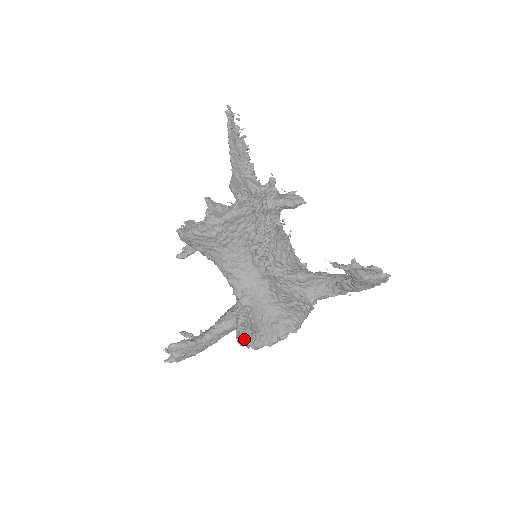
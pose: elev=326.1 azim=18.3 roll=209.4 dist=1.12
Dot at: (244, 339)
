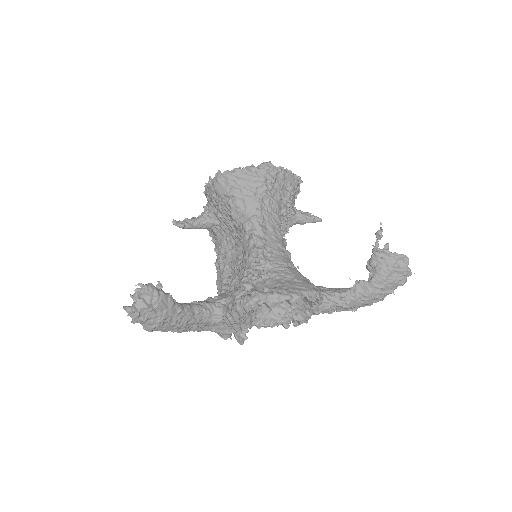
Dot at: occluded
